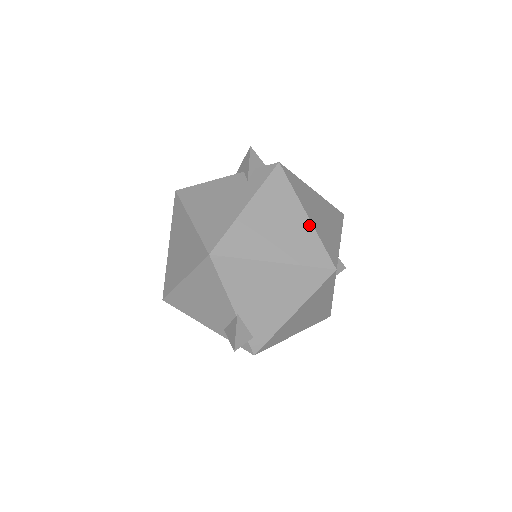
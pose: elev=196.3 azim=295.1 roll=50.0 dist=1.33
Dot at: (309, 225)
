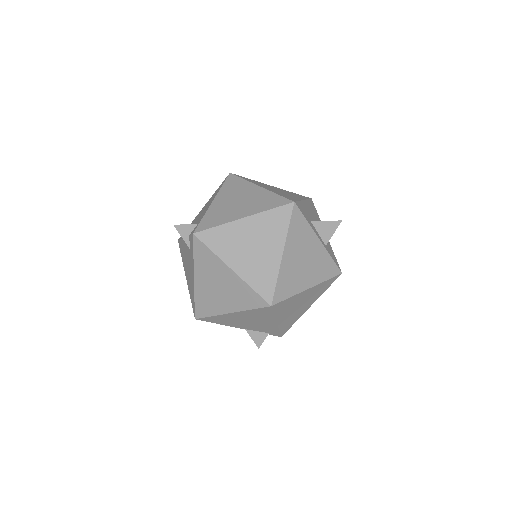
Dot at: (237, 278)
